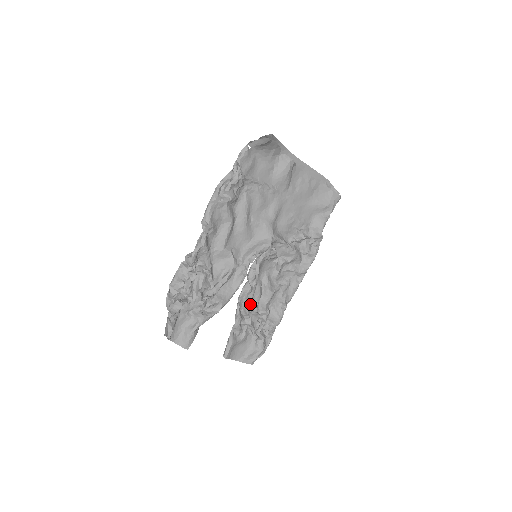
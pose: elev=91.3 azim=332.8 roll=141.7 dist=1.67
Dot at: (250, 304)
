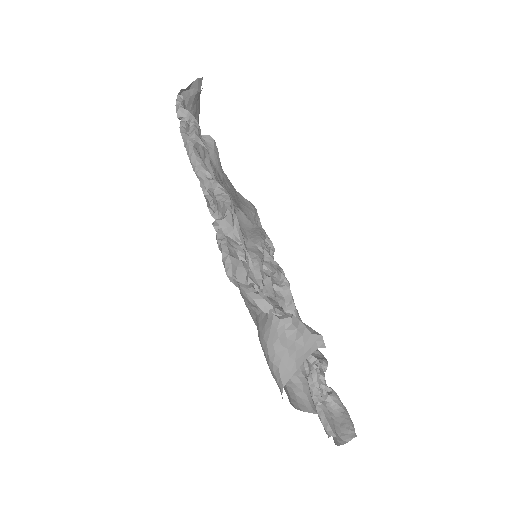
Dot at: occluded
